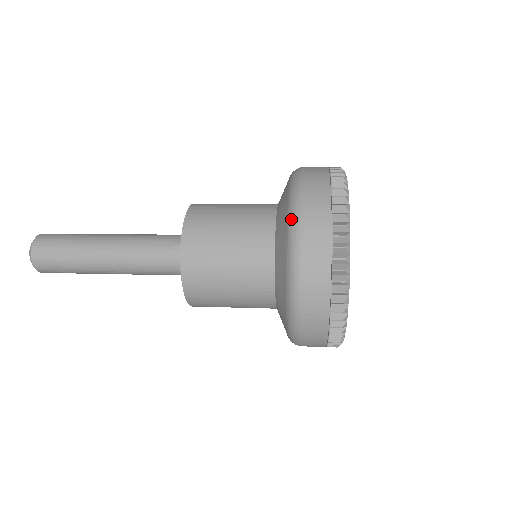
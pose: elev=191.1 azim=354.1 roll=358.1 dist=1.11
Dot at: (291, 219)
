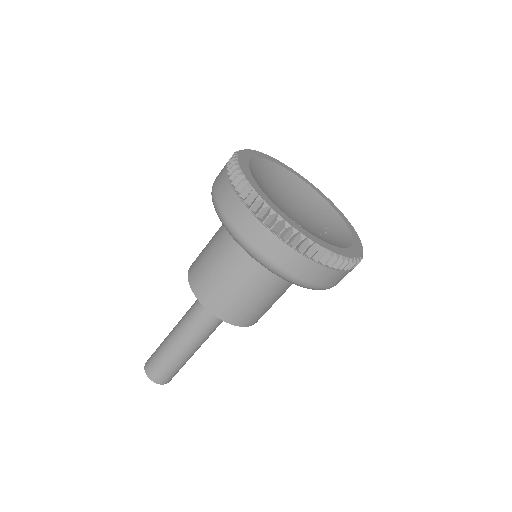
Dot at: (232, 236)
